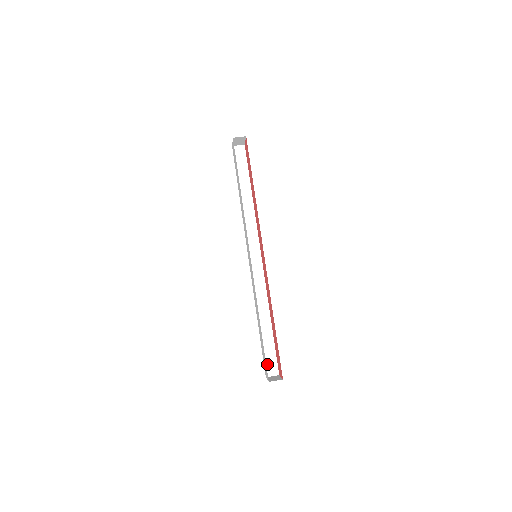
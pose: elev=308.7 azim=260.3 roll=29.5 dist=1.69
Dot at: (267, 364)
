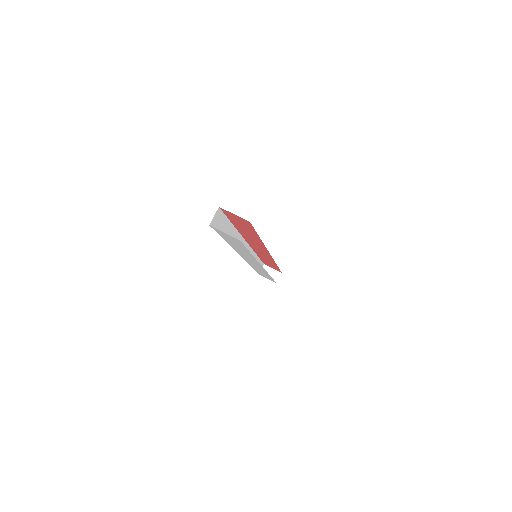
Dot at: occluded
